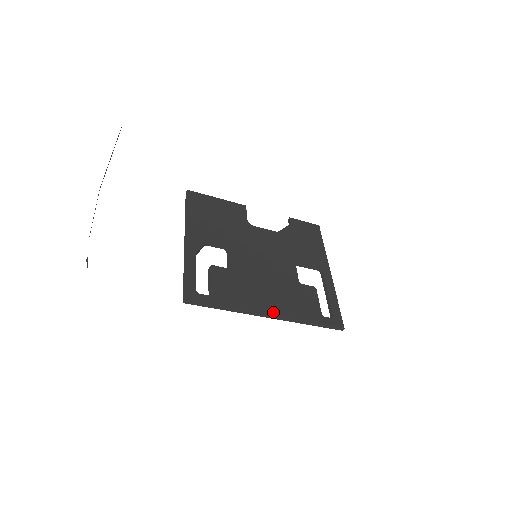
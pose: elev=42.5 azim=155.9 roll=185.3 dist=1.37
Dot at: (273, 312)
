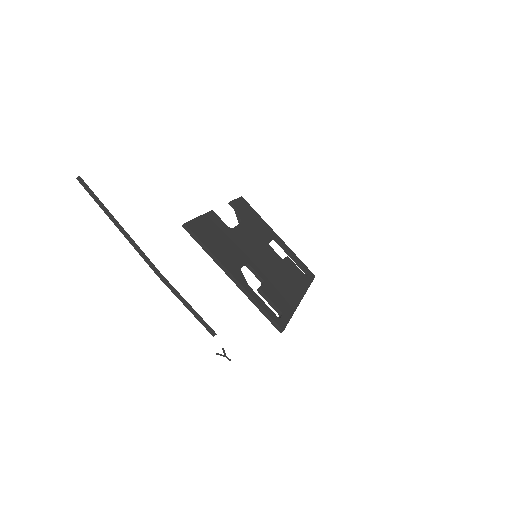
Dot at: (300, 296)
